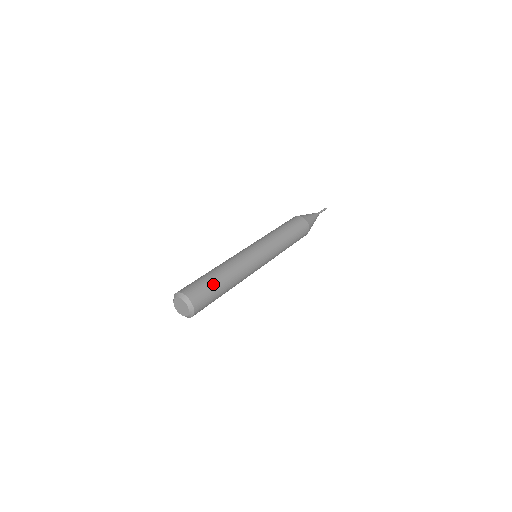
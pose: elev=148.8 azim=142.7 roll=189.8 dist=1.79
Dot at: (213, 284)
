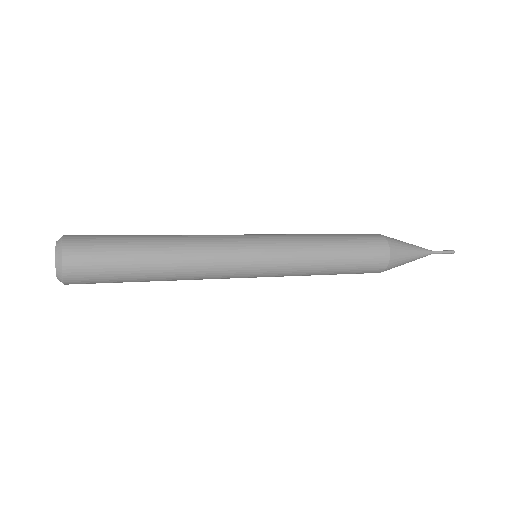
Dot at: (123, 235)
